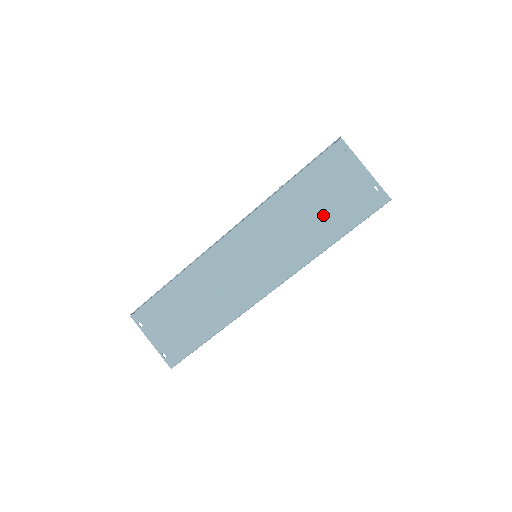
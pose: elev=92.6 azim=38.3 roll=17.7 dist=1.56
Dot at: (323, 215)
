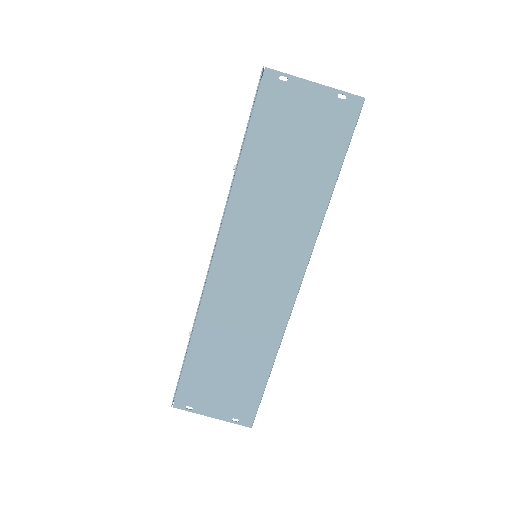
Dot at: (302, 166)
